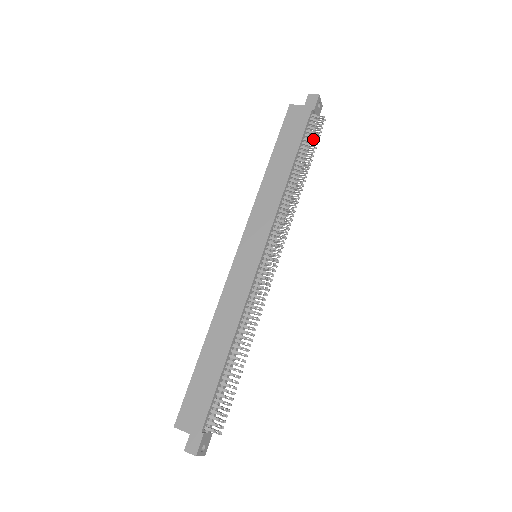
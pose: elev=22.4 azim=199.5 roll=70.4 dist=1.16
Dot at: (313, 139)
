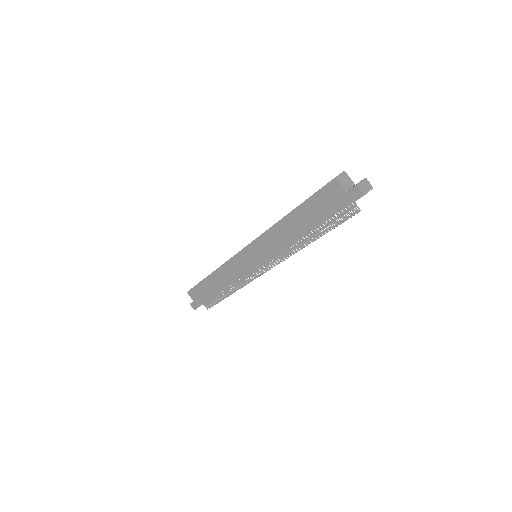
Dot at: (338, 218)
